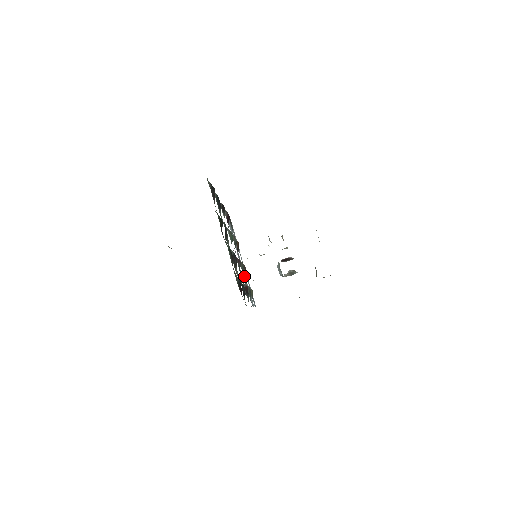
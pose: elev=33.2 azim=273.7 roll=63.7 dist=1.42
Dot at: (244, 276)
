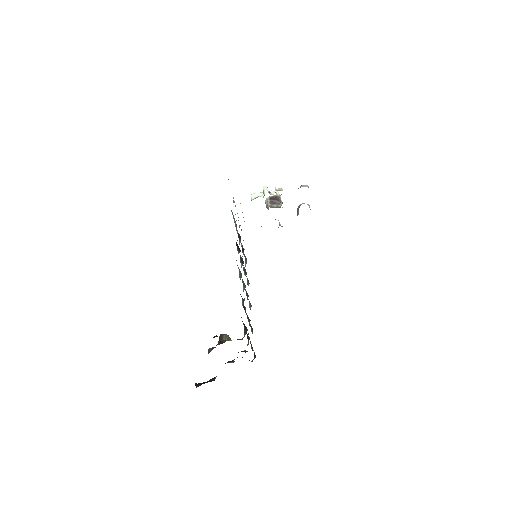
Dot at: occluded
